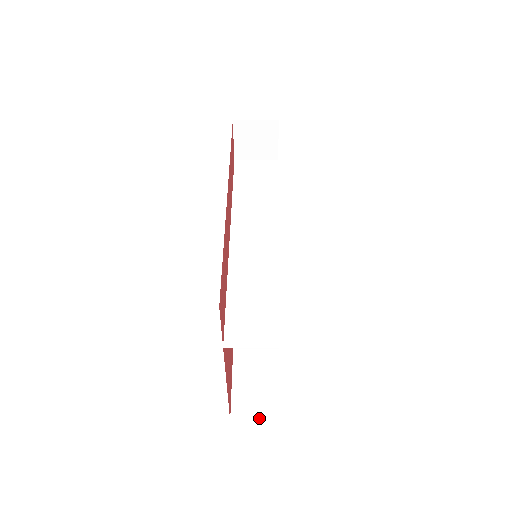
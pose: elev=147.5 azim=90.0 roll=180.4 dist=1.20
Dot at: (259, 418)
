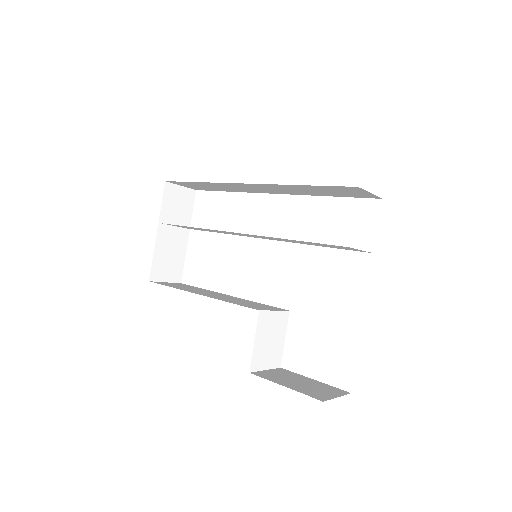
Dot at: (337, 395)
